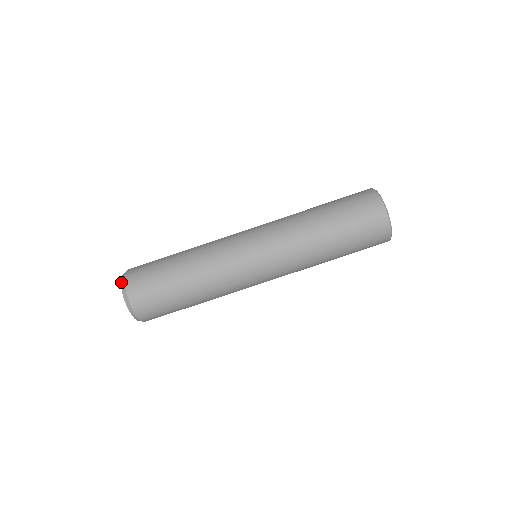
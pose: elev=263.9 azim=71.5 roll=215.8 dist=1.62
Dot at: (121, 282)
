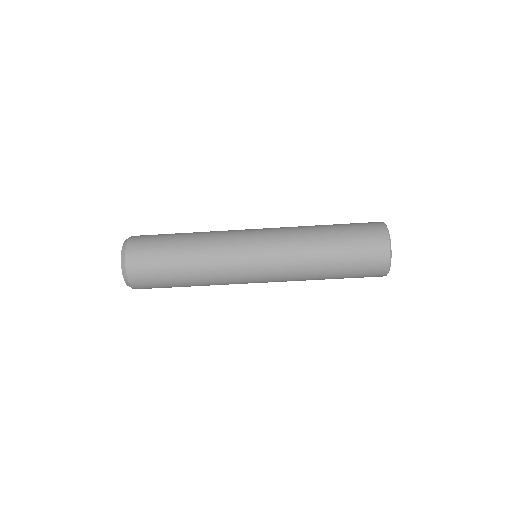
Dot at: (121, 261)
